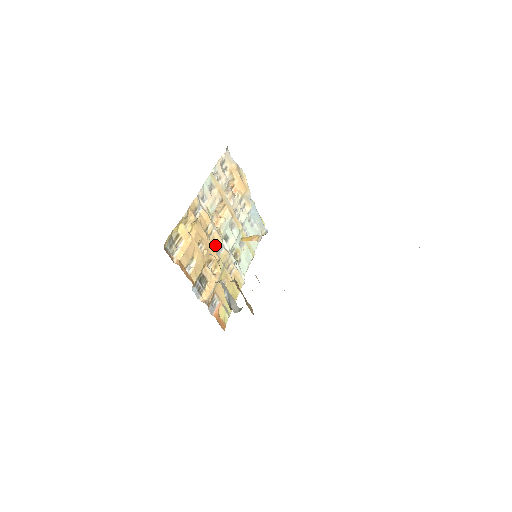
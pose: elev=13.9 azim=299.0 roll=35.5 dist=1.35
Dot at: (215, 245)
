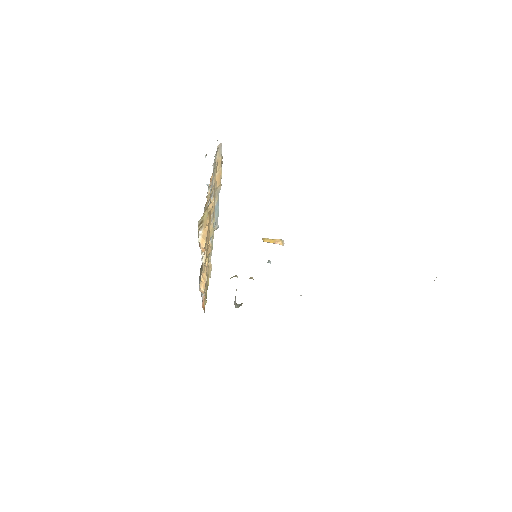
Dot at: occluded
